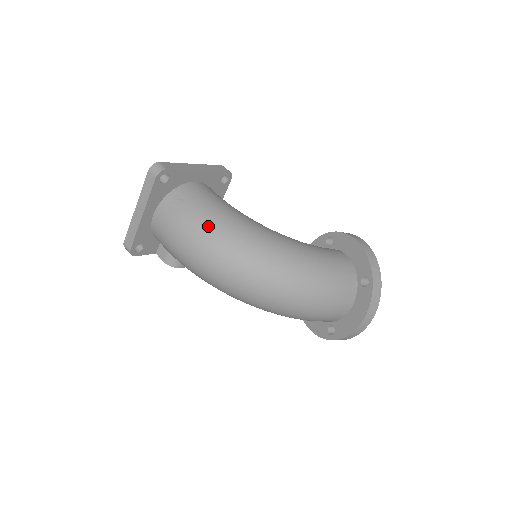
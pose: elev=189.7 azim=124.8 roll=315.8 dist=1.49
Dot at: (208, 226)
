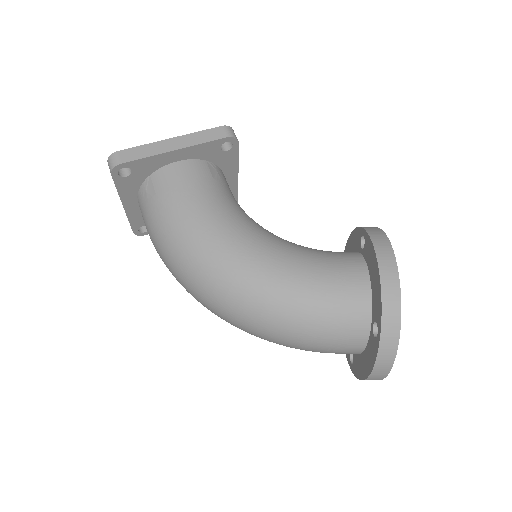
Dot at: (169, 237)
